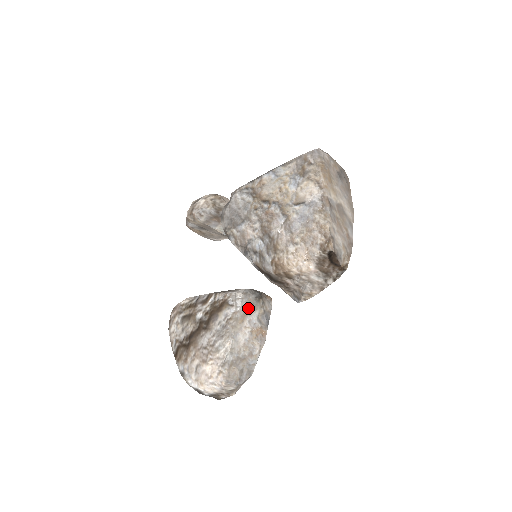
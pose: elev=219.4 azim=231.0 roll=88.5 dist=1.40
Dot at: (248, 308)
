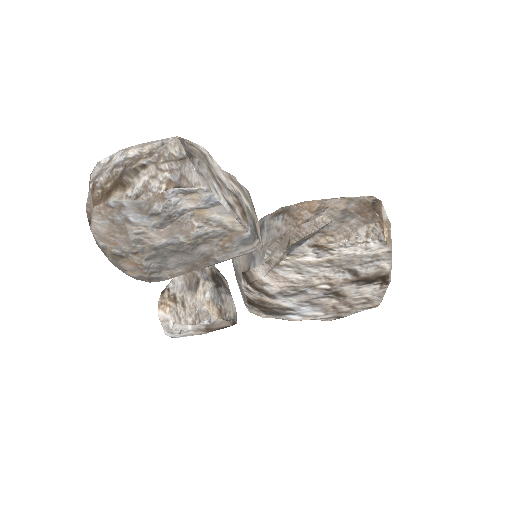
Dot at: (245, 195)
